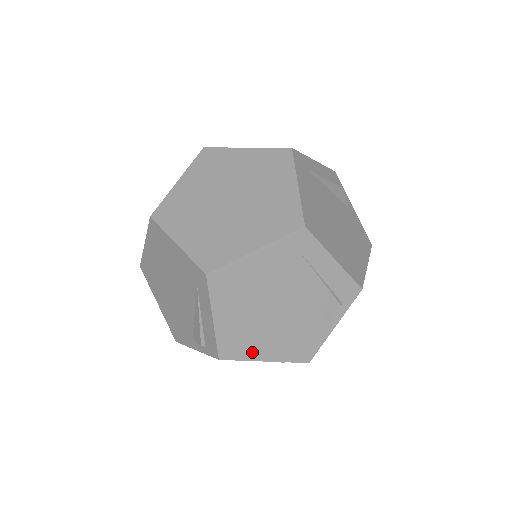
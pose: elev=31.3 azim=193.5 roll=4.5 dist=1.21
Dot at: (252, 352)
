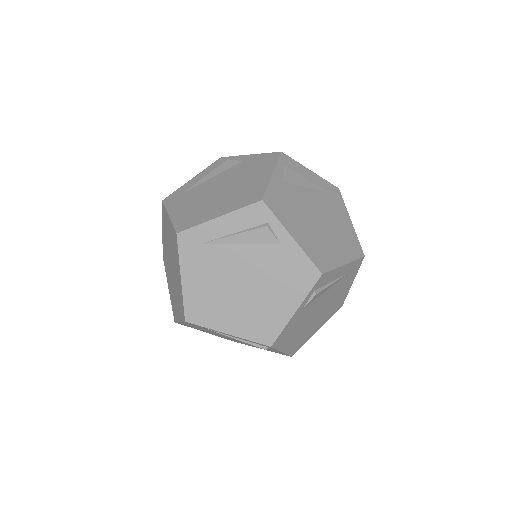
Dot at: occluded
